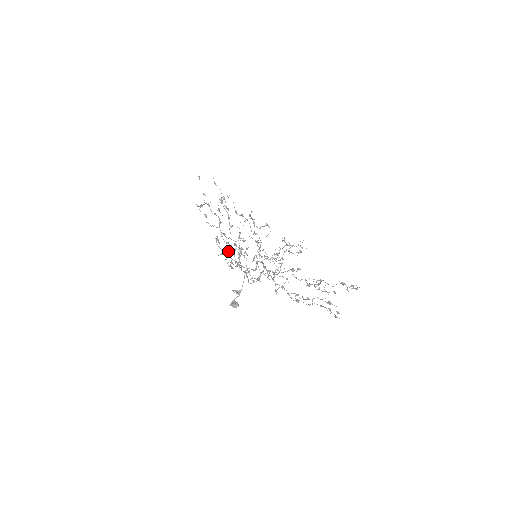
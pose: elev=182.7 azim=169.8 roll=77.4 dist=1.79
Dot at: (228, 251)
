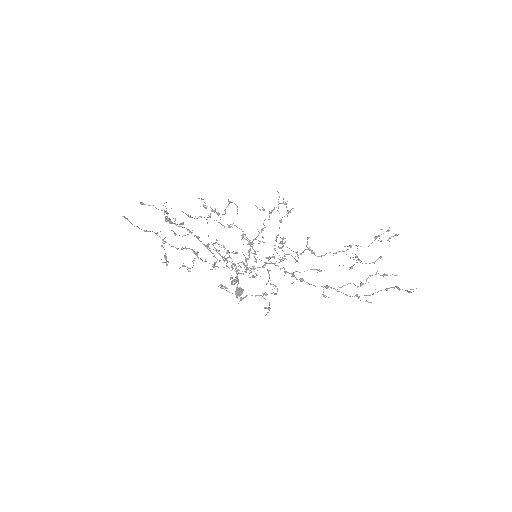
Dot at: occluded
